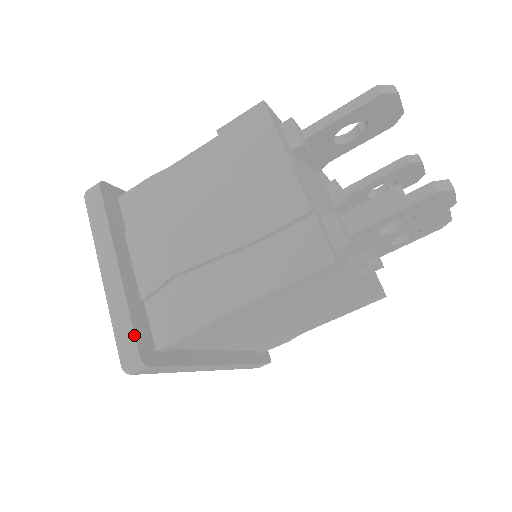
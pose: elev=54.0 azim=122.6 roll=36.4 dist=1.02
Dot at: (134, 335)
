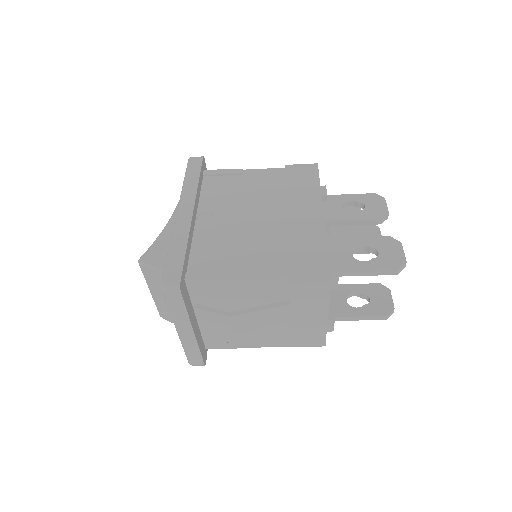
Dot at: (202, 358)
